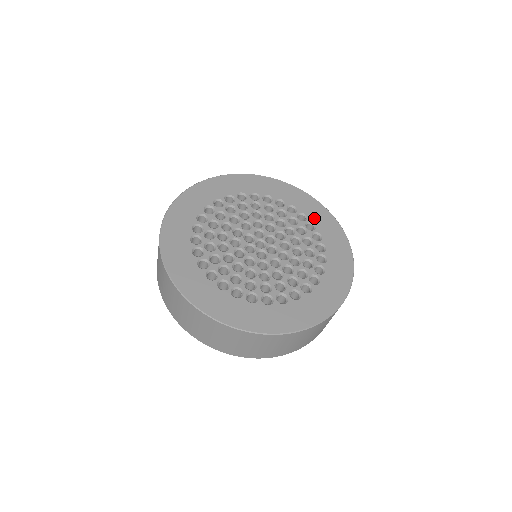
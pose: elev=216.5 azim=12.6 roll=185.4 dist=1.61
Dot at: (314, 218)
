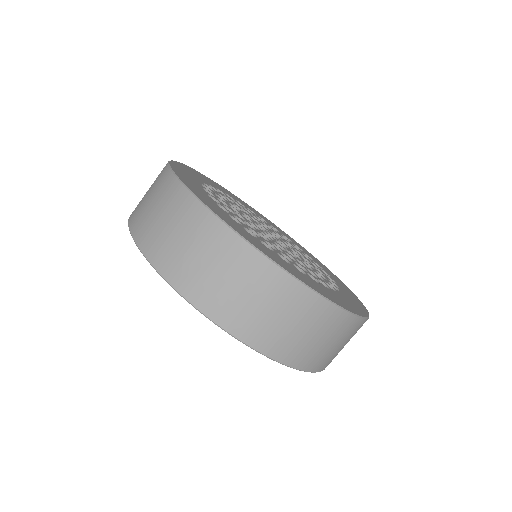
Dot at: (283, 233)
